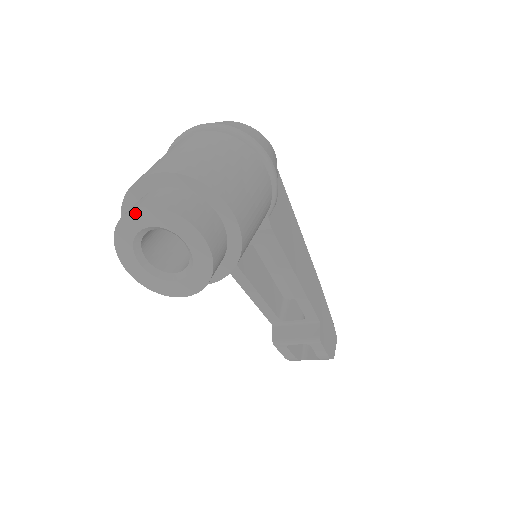
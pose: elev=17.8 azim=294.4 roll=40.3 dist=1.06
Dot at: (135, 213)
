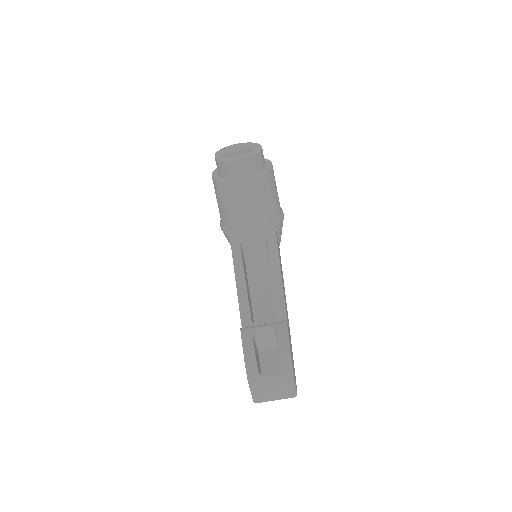
Dot at: (235, 145)
